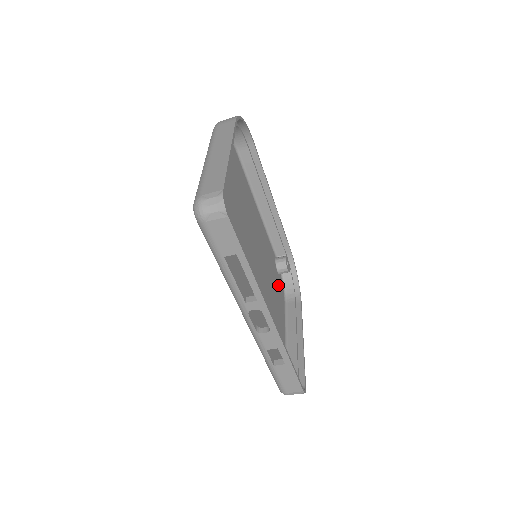
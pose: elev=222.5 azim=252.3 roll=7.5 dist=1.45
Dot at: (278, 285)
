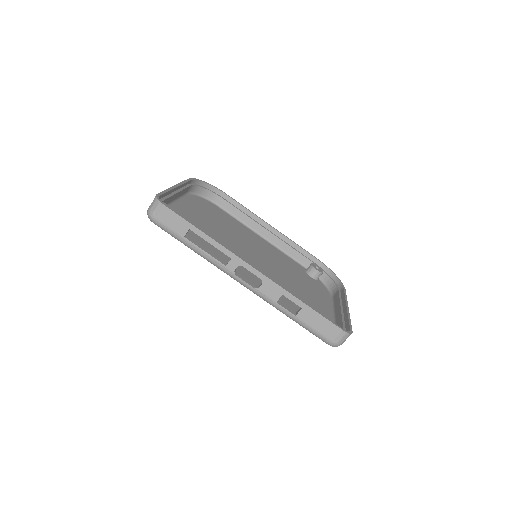
Dot at: (313, 284)
